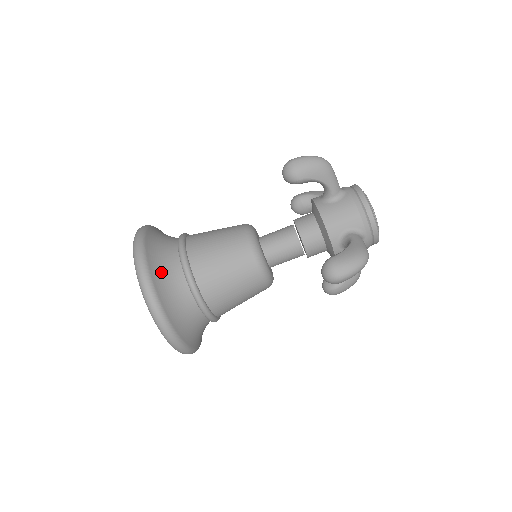
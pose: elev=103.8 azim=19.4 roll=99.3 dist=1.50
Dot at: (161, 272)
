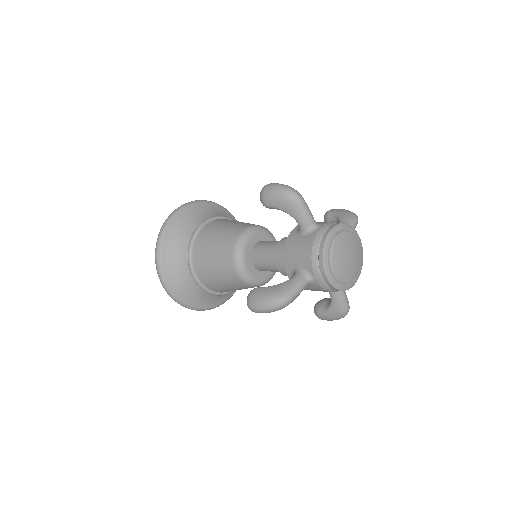
Dot at: (173, 243)
